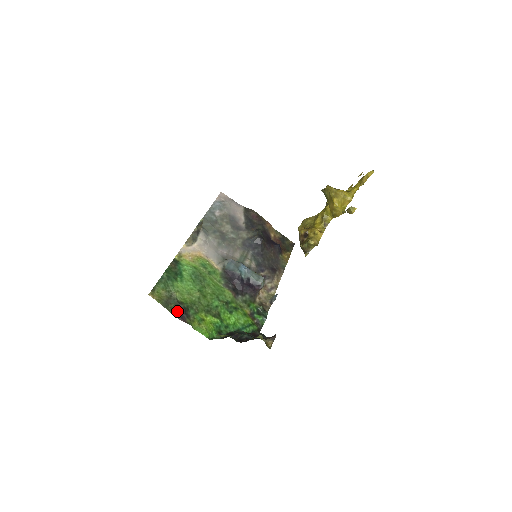
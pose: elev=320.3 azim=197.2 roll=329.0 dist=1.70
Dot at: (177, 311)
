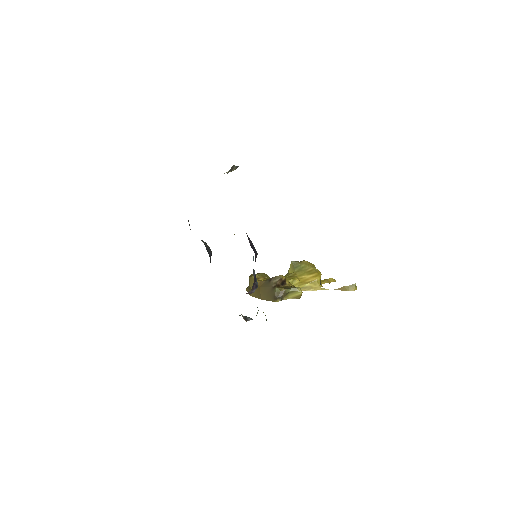
Dot at: occluded
